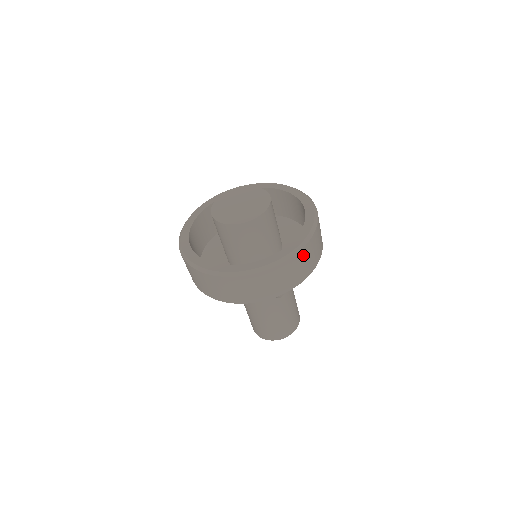
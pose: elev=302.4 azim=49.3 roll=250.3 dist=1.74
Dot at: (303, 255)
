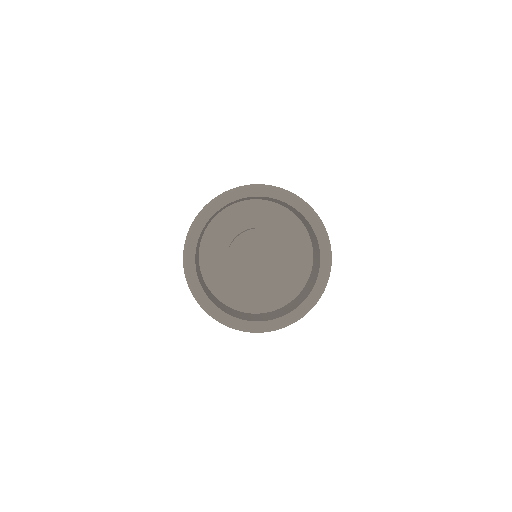
Dot at: occluded
